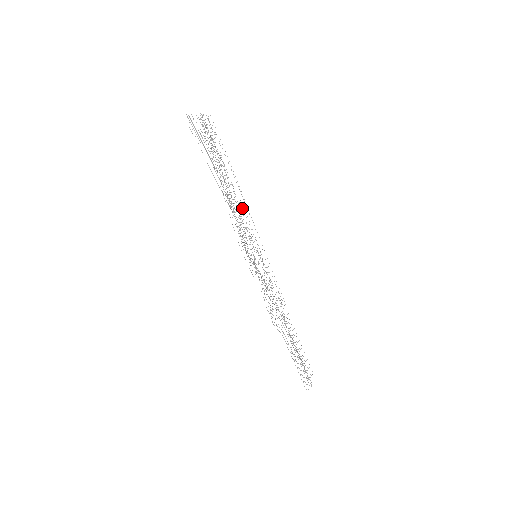
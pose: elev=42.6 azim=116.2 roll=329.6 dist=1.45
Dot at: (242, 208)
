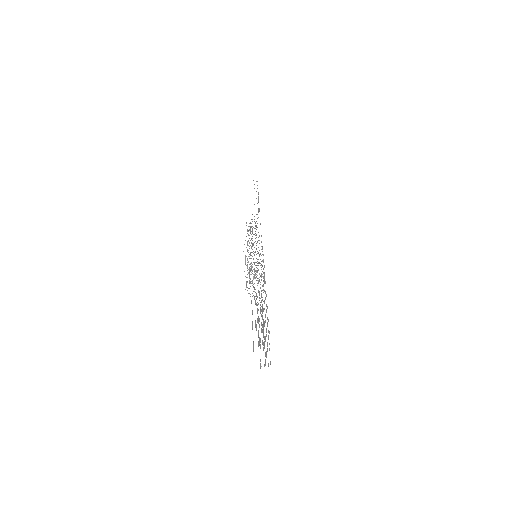
Dot at: occluded
